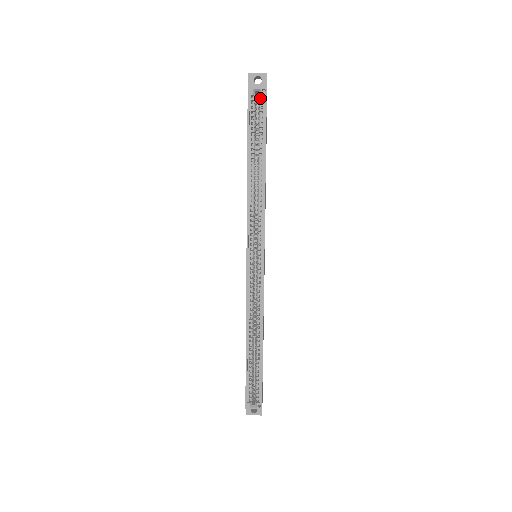
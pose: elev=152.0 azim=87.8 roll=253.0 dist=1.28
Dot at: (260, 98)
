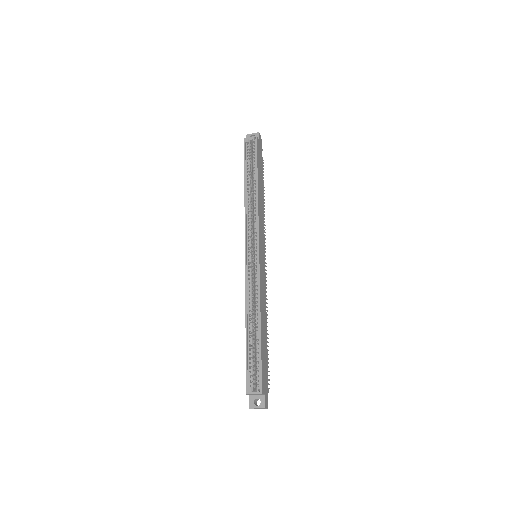
Dot at: (253, 144)
